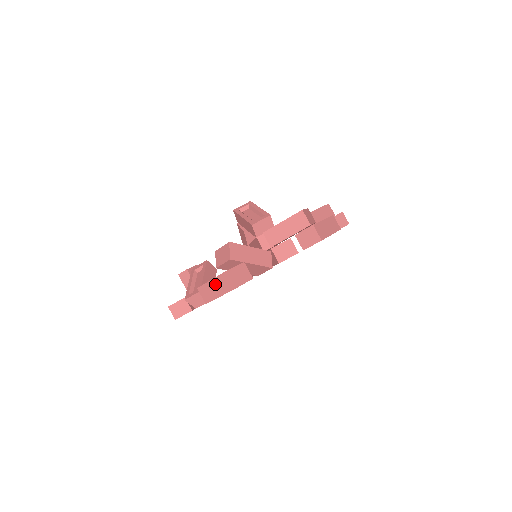
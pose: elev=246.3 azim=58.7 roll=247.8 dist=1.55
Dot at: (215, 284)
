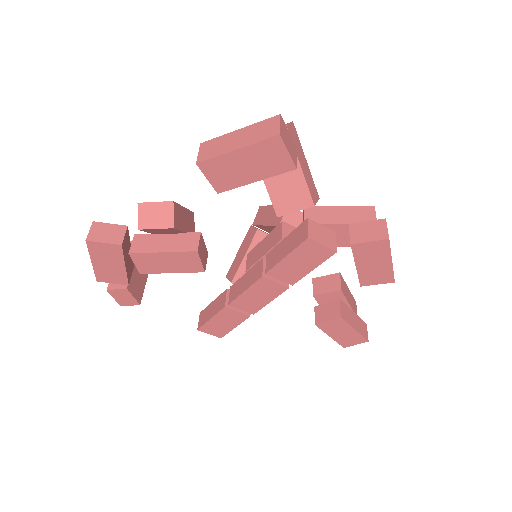
Dot at: (242, 133)
